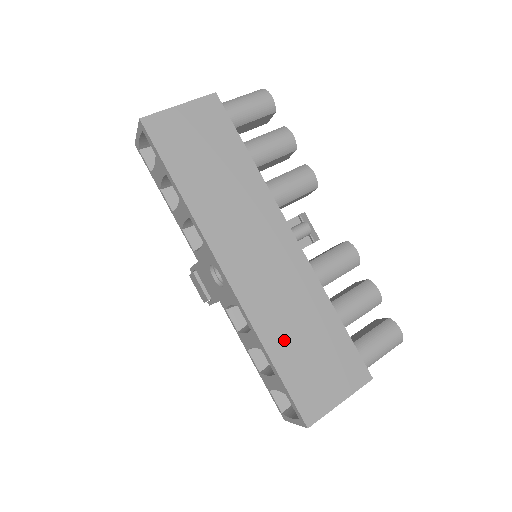
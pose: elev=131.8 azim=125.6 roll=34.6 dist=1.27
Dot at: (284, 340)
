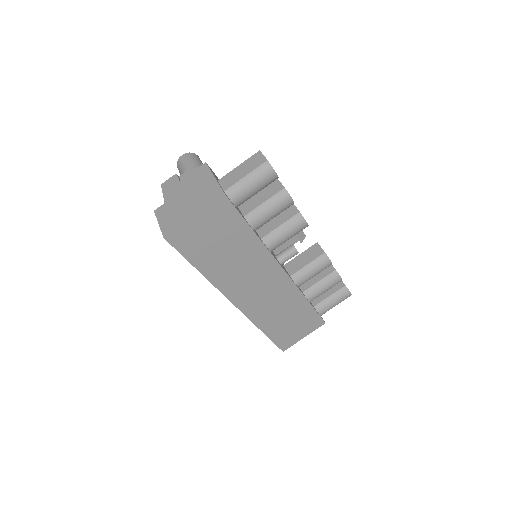
Dot at: (273, 323)
